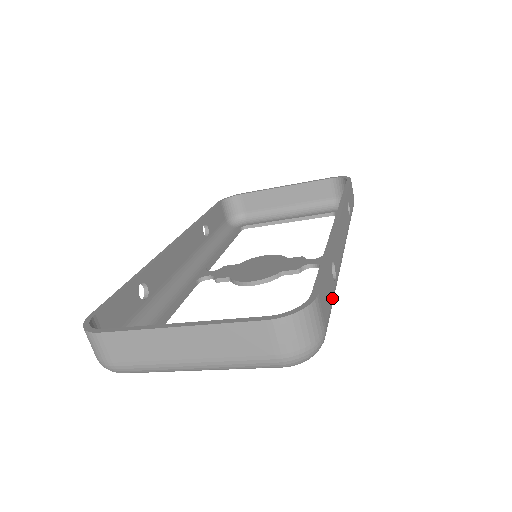
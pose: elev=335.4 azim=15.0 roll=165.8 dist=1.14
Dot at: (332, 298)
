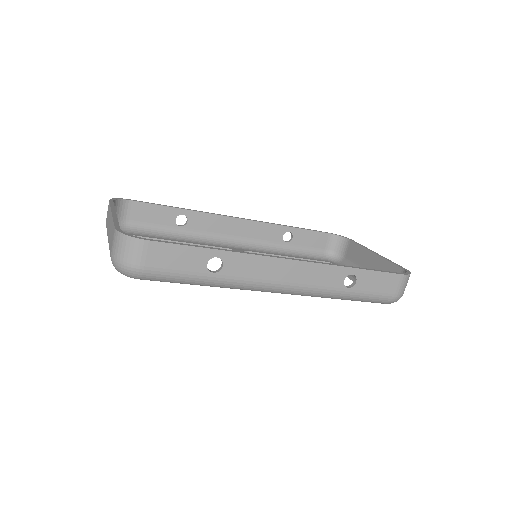
Dot at: (188, 272)
